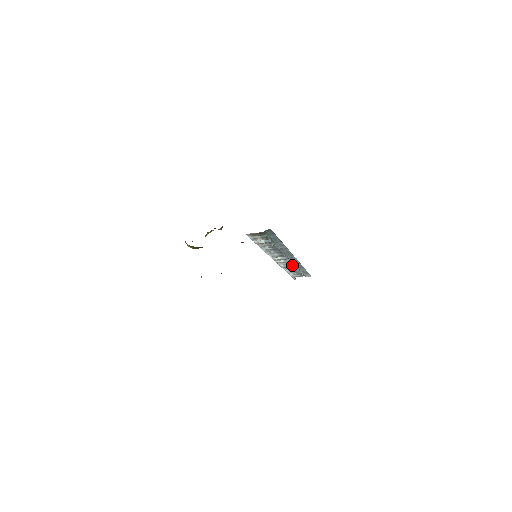
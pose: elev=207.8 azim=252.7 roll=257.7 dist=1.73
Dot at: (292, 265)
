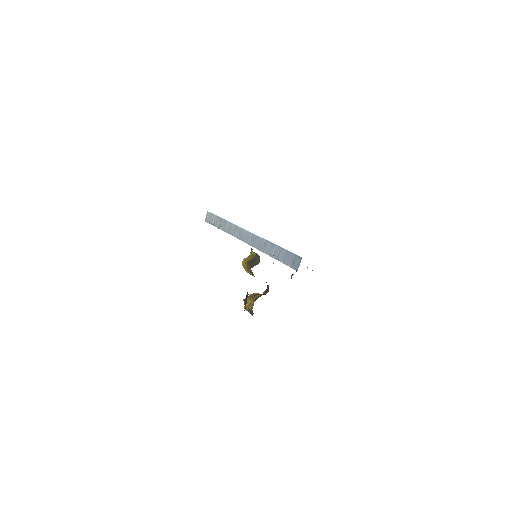
Dot at: occluded
